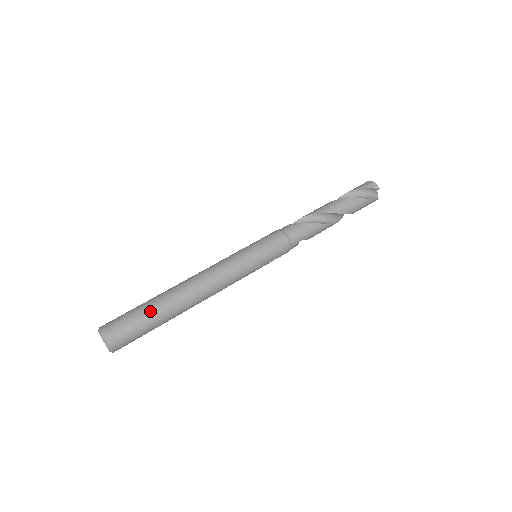
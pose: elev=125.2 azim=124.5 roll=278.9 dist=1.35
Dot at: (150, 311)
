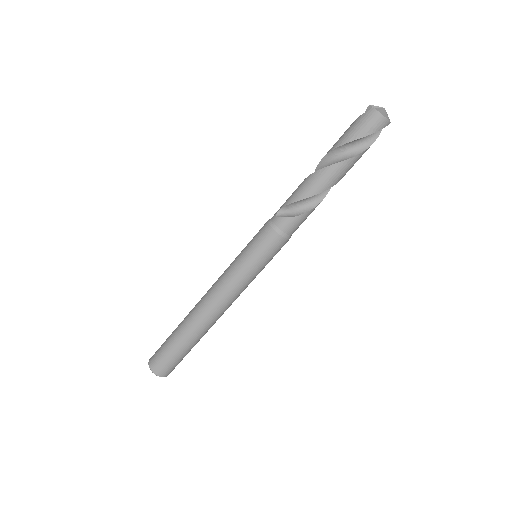
Dot at: (187, 349)
